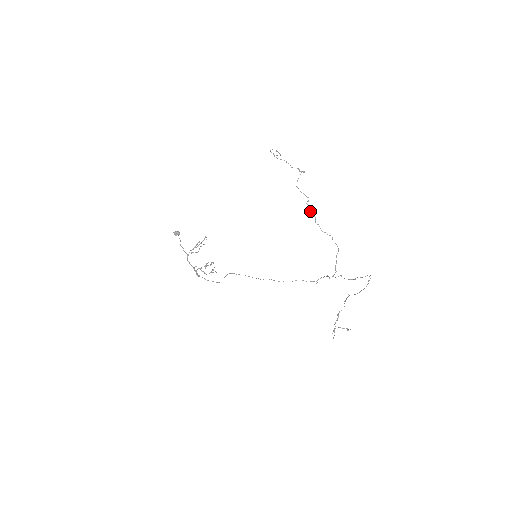
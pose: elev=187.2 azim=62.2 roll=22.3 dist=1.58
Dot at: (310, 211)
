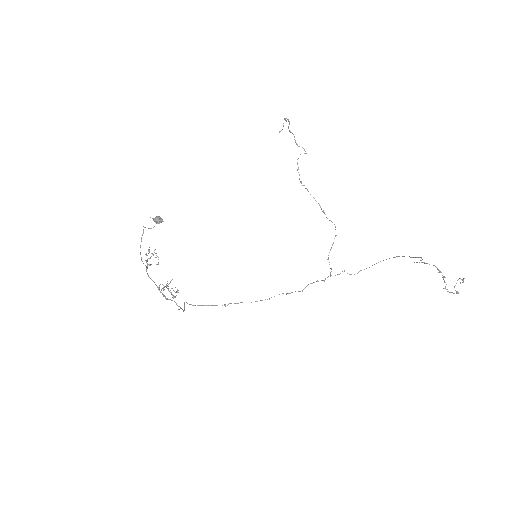
Dot at: (313, 197)
